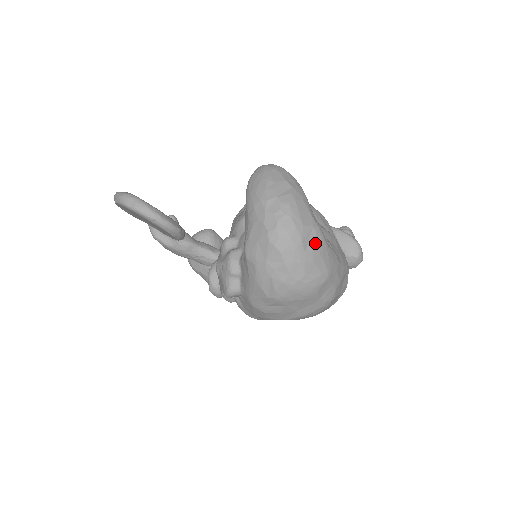
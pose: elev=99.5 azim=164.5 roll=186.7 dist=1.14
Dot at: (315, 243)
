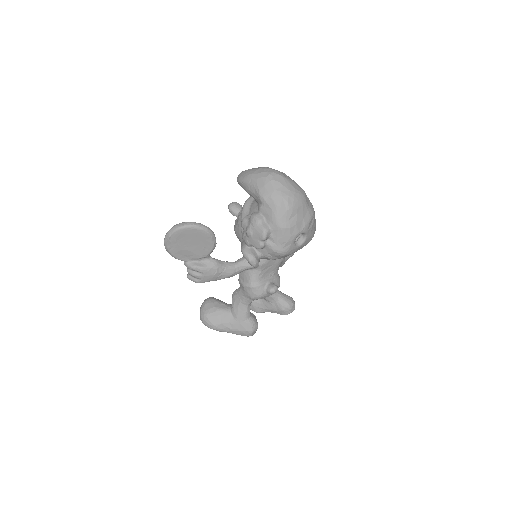
Dot at: (289, 177)
